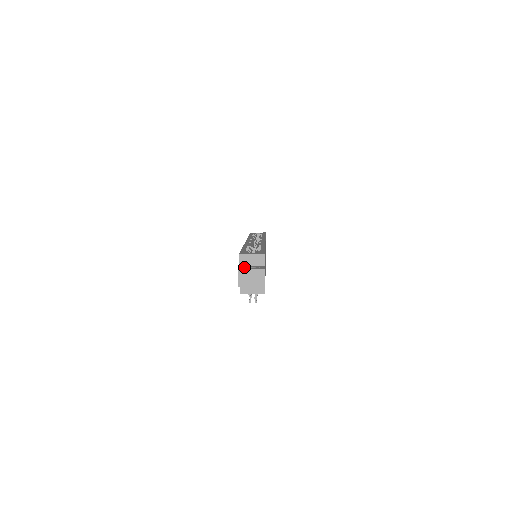
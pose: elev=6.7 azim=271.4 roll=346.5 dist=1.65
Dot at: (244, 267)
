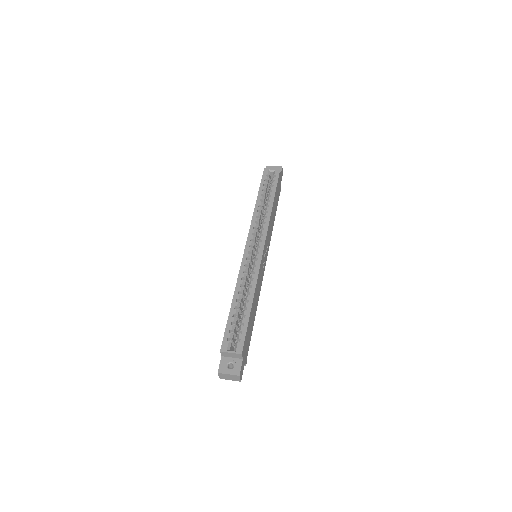
Dot at: (224, 364)
